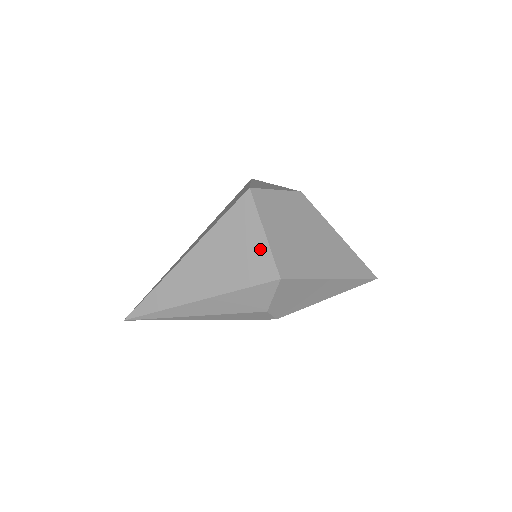
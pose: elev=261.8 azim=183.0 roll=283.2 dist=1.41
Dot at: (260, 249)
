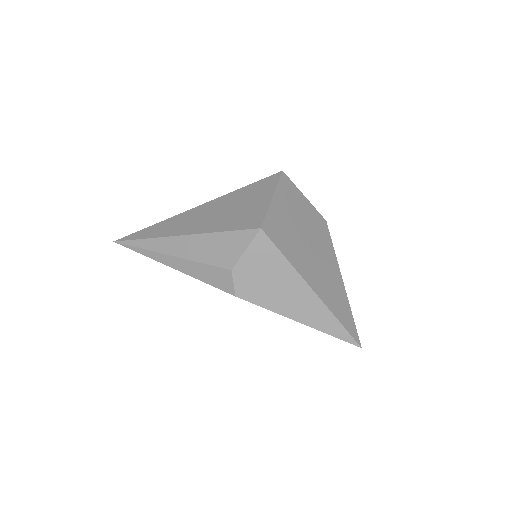
Dot at: (260, 207)
